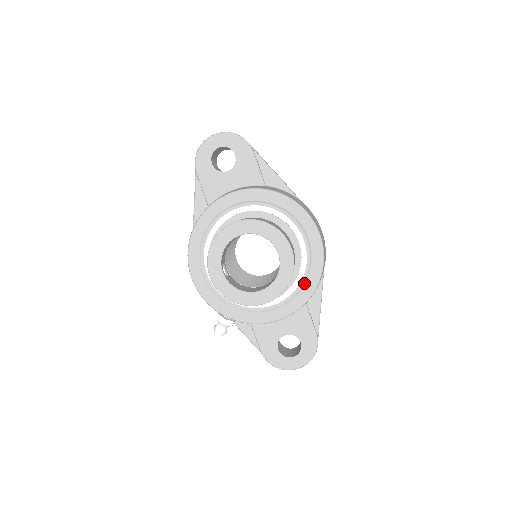
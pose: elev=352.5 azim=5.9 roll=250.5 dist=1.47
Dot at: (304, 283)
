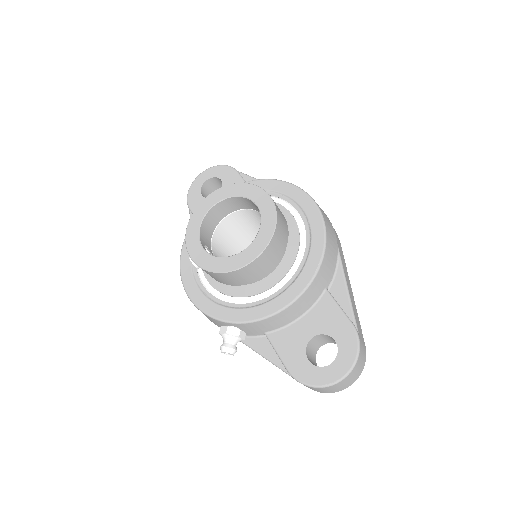
Dot at: (308, 251)
